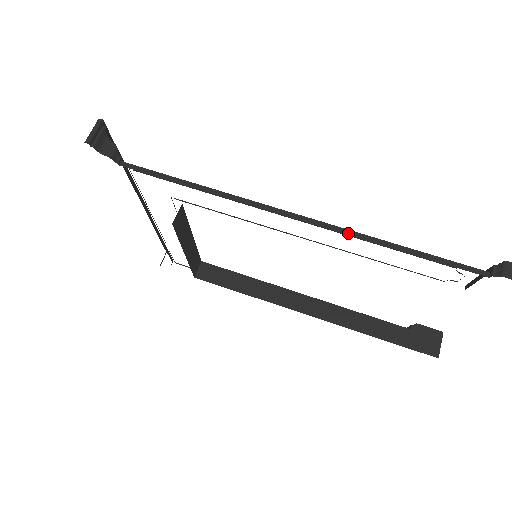
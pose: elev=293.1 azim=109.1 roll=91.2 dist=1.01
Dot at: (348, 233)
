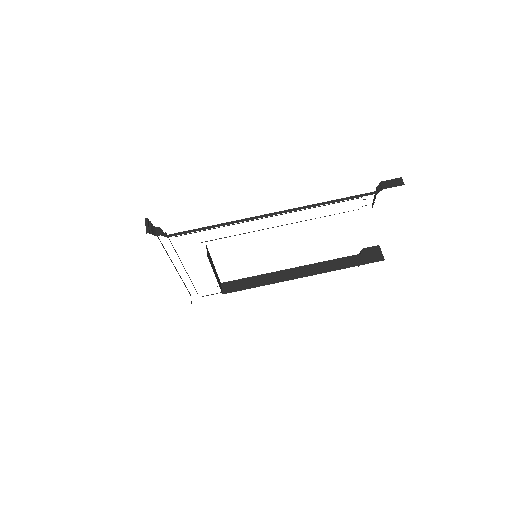
Dot at: (303, 208)
